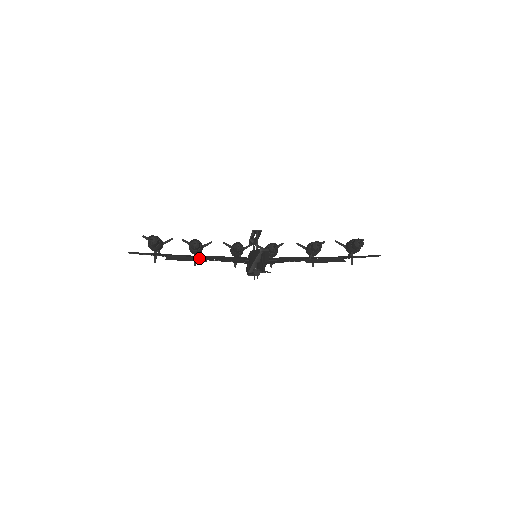
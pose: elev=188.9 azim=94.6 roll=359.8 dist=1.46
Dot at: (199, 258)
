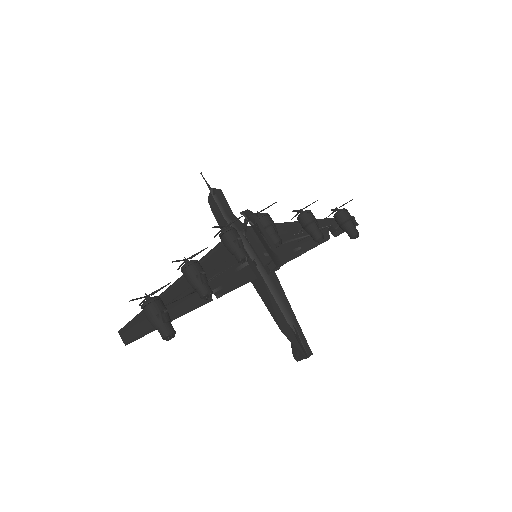
Dot at: occluded
